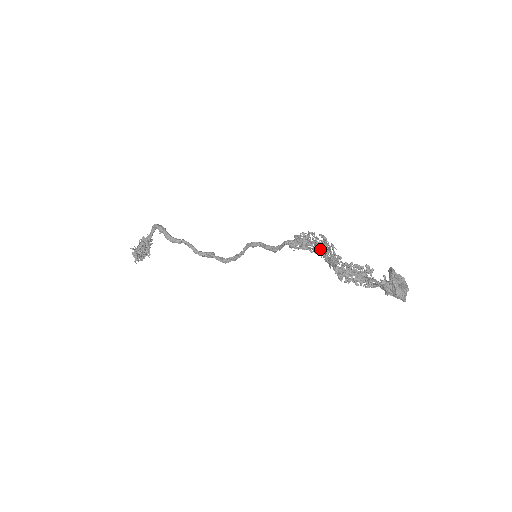
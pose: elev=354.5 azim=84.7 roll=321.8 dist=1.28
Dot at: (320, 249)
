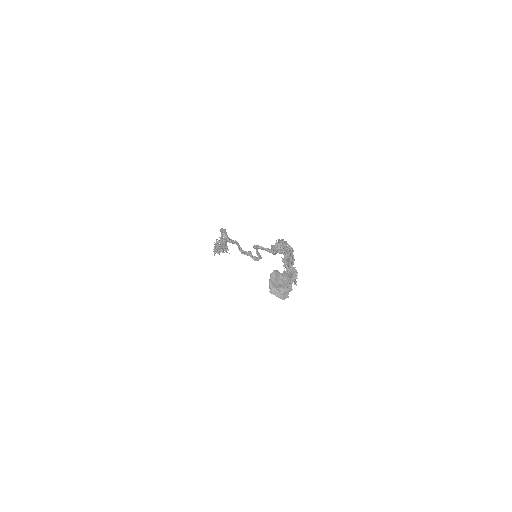
Dot at: occluded
